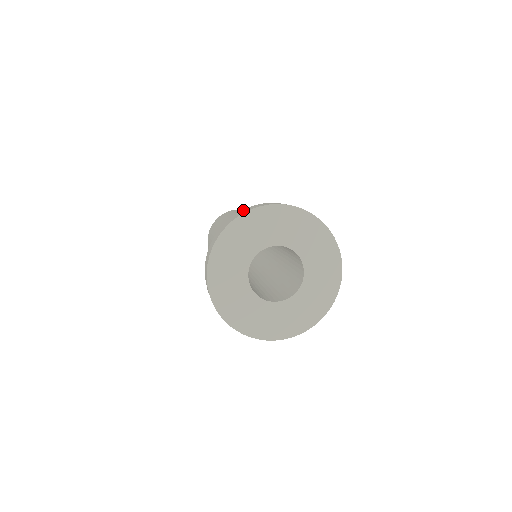
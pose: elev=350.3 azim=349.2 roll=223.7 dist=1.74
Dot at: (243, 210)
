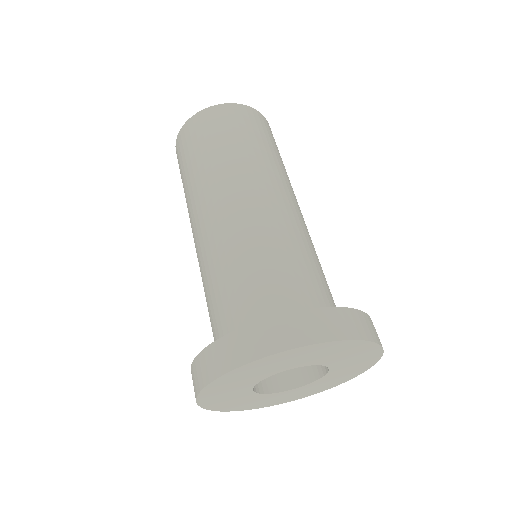
Dot at: (205, 358)
